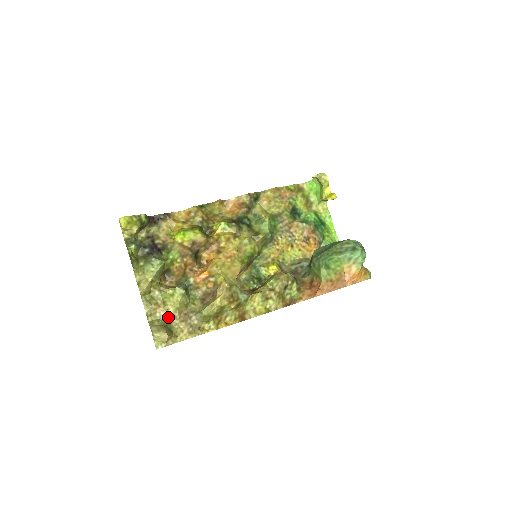
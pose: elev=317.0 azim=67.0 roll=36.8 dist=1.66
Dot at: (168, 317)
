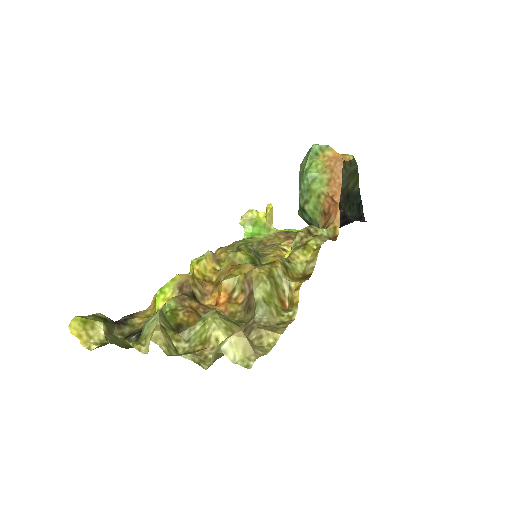
Dot at: occluded
